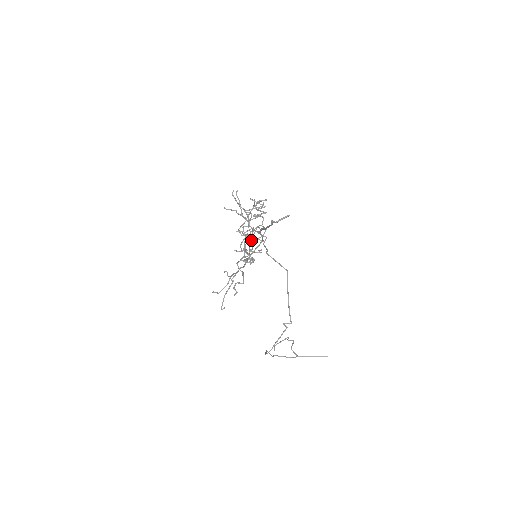
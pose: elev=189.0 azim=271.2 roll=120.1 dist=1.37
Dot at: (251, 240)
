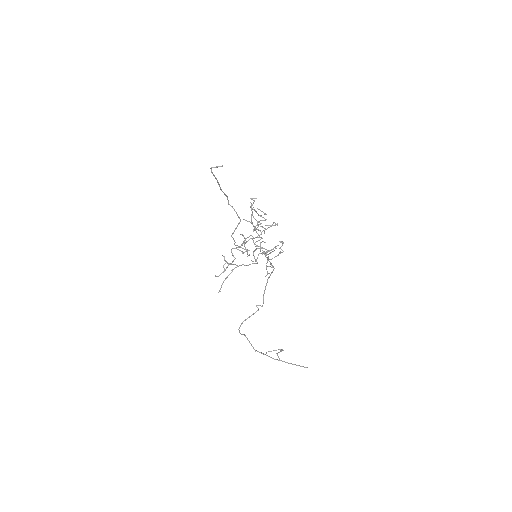
Dot at: (268, 257)
